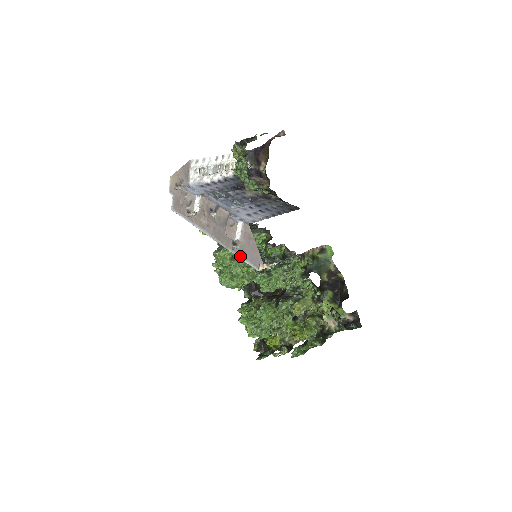
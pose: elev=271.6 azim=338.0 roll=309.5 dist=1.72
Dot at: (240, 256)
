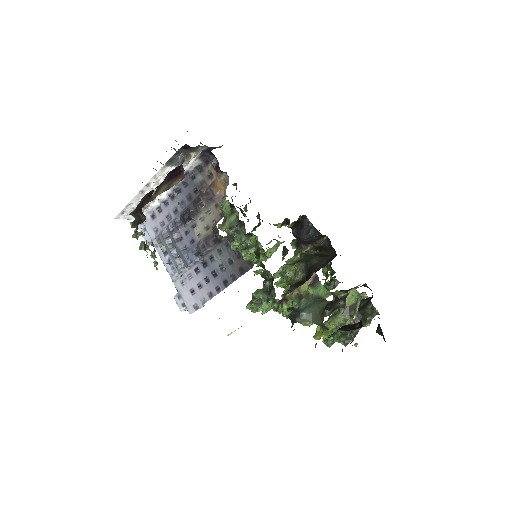
Dot at: occluded
